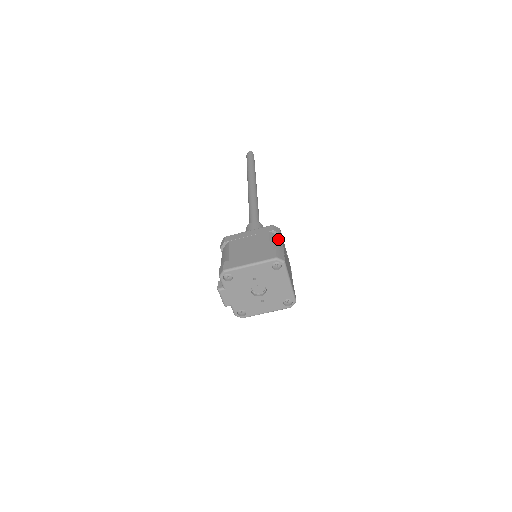
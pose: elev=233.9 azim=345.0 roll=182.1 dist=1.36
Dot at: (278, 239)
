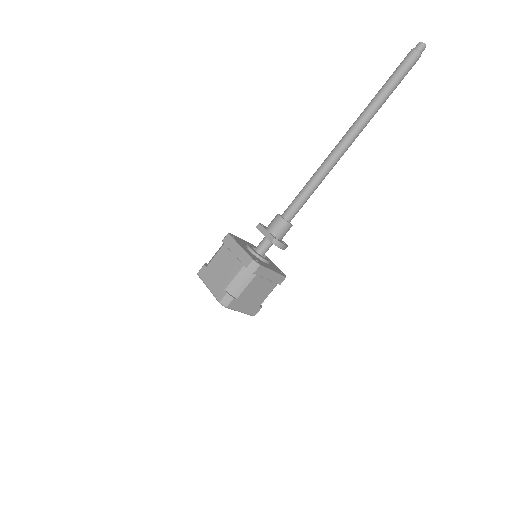
Dot at: (247, 277)
